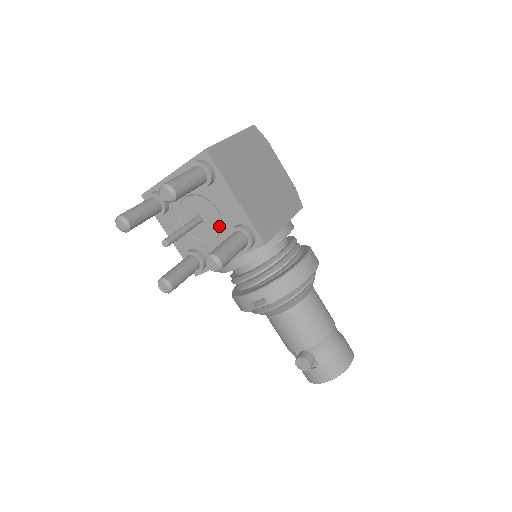
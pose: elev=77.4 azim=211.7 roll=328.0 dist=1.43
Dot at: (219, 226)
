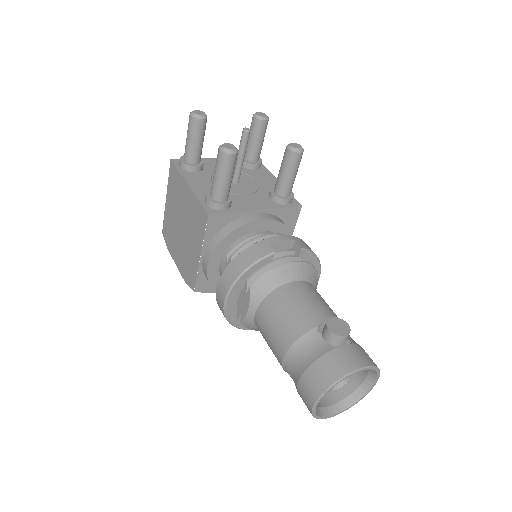
Dot at: (255, 189)
